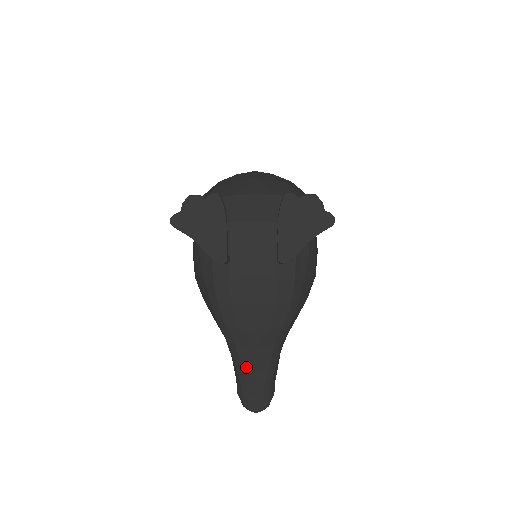
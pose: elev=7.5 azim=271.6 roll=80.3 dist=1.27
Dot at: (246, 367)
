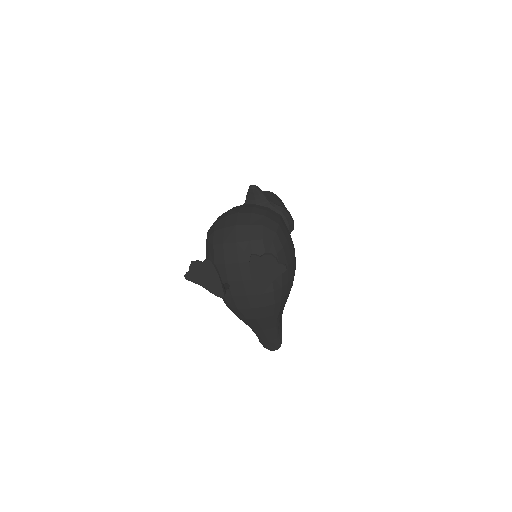
Dot at: (259, 333)
